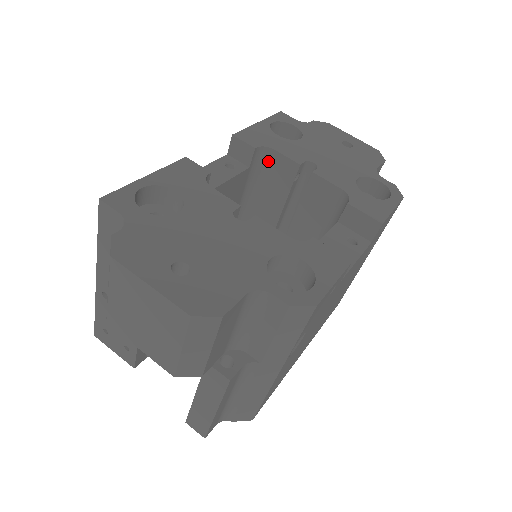
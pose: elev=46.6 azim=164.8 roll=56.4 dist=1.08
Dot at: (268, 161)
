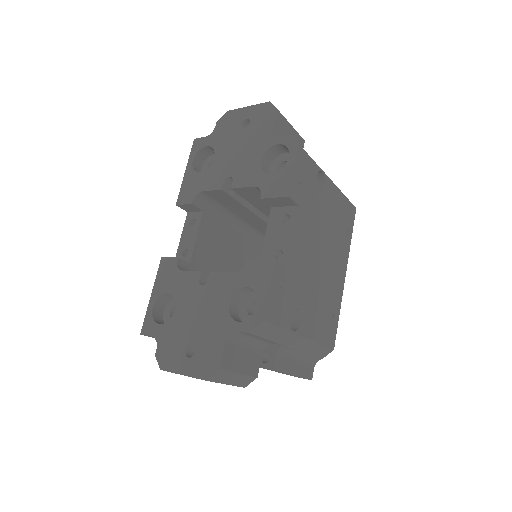
Dot at: (208, 197)
